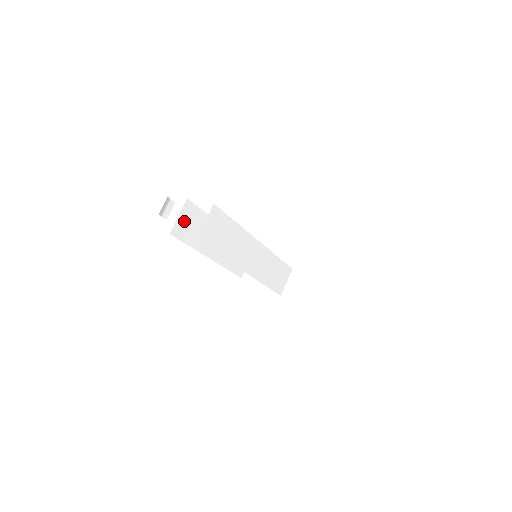
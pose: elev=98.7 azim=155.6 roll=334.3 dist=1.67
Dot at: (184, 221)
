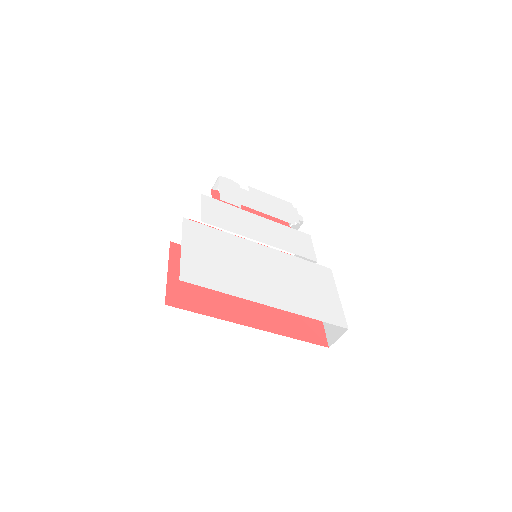
Dot at: occluded
